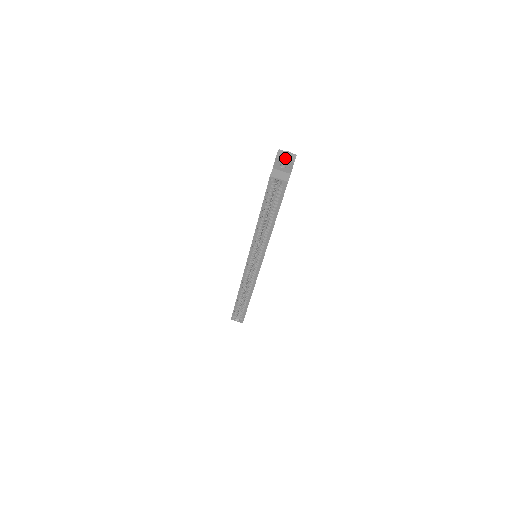
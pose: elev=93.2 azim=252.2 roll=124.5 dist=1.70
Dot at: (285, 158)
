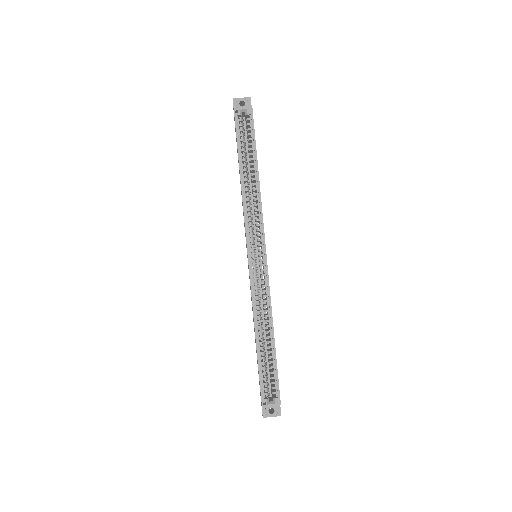
Dot at: (241, 99)
